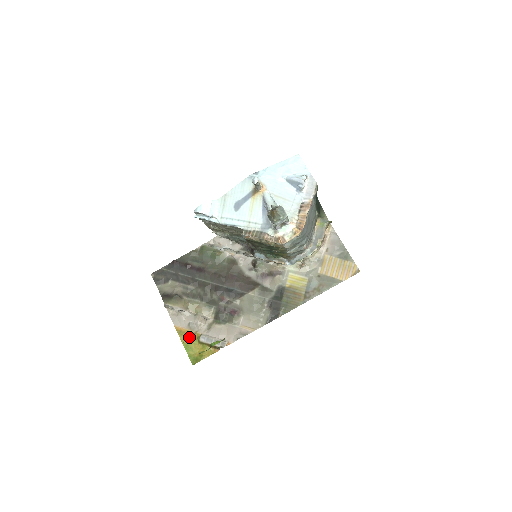
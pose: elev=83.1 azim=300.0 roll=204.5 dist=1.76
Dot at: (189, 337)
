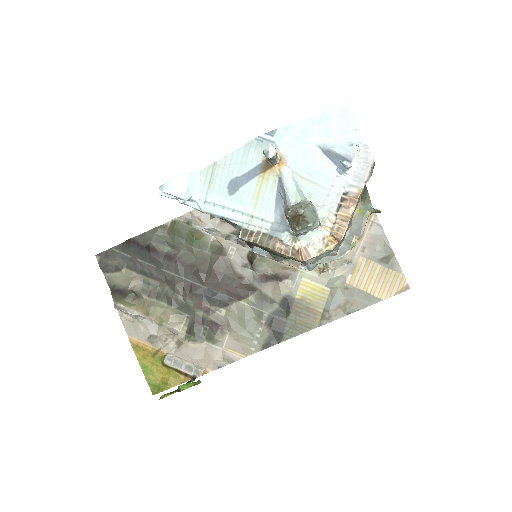
Dot at: (149, 355)
